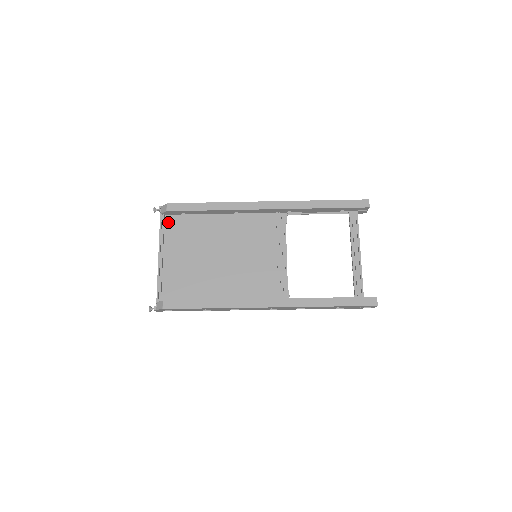
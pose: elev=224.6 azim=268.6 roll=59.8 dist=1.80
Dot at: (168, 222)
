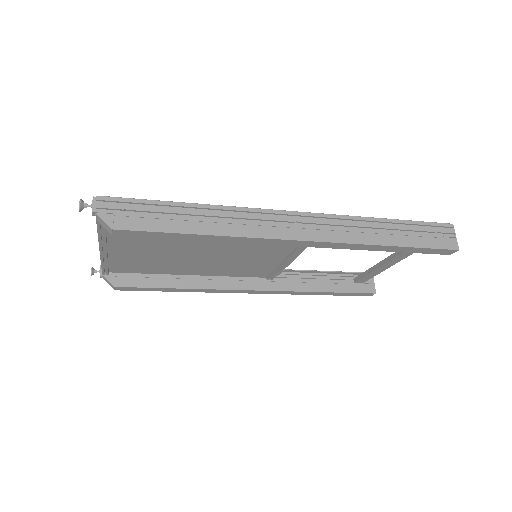
Dot at: occluded
